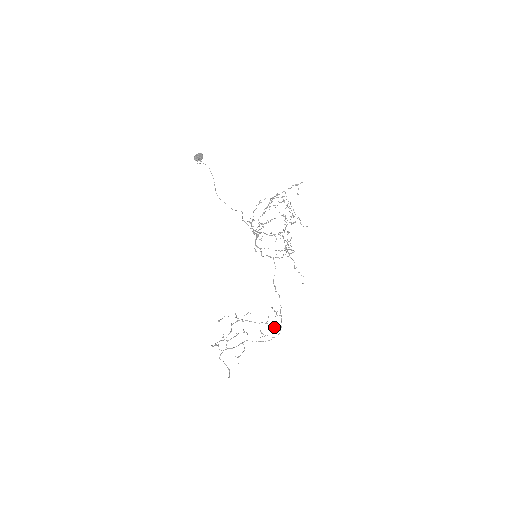
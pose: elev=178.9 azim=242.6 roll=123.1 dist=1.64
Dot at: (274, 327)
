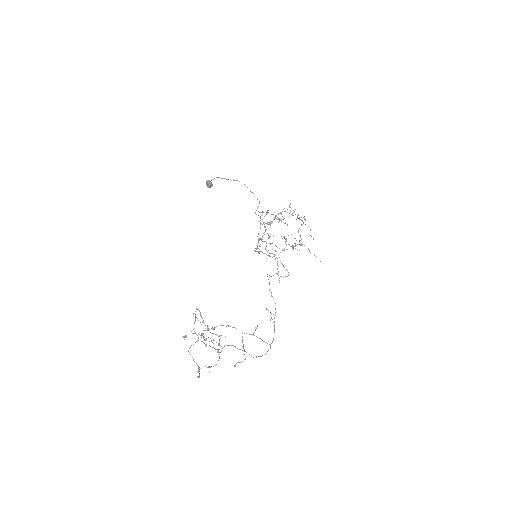
Dot at: occluded
